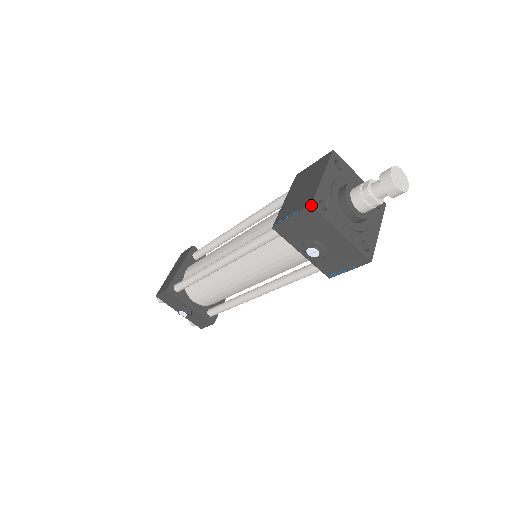
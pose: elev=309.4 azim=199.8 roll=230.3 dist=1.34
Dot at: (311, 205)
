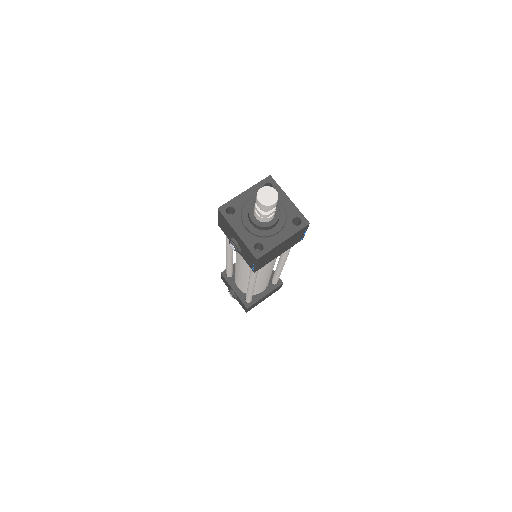
Dot at: (218, 208)
